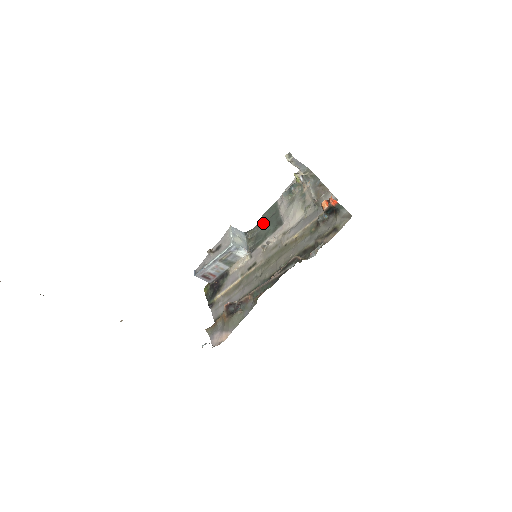
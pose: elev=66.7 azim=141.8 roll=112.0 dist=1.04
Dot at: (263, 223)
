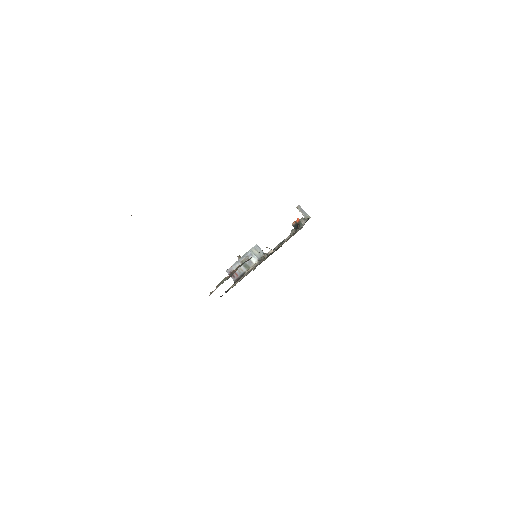
Dot at: occluded
